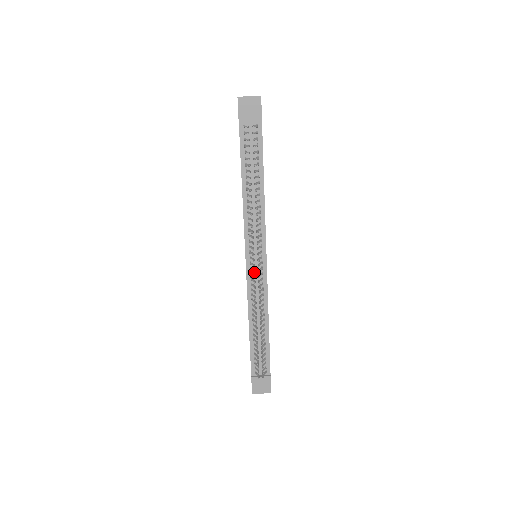
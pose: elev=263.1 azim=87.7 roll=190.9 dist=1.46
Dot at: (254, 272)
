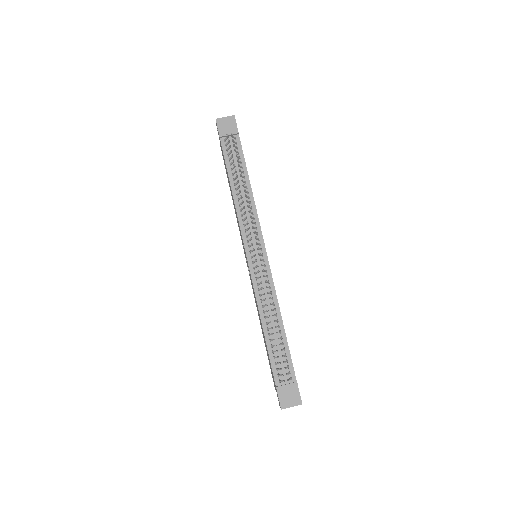
Dot at: (256, 260)
